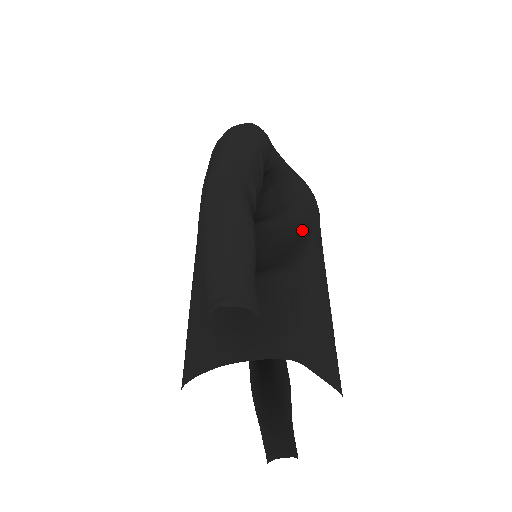
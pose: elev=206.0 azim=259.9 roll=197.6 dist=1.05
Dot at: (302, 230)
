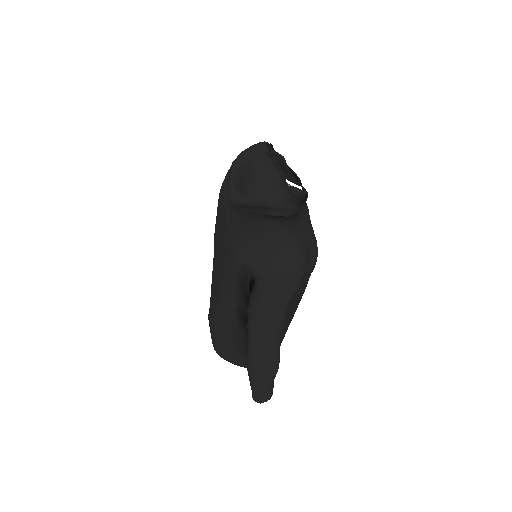
Dot at: (299, 293)
